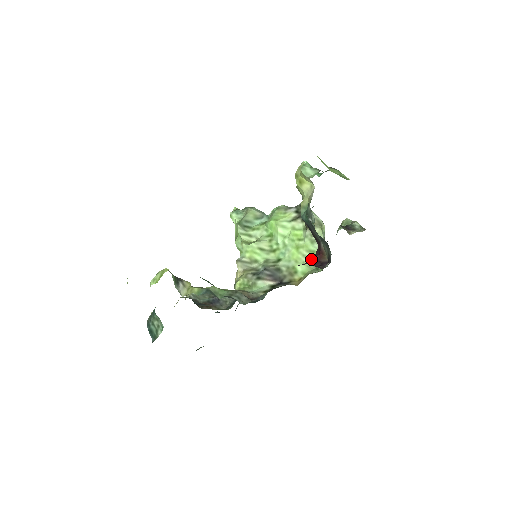
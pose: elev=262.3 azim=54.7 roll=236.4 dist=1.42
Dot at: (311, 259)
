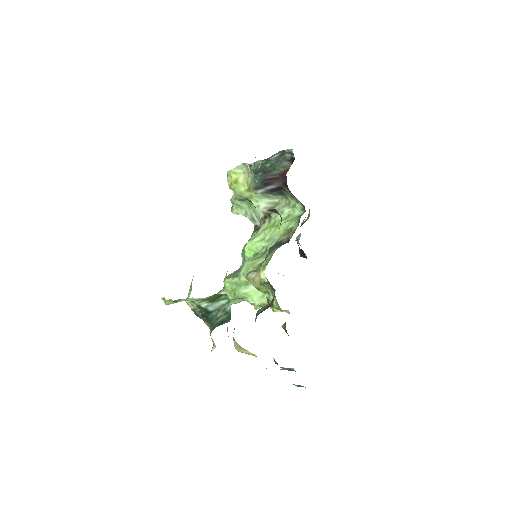
Dot at: (292, 218)
